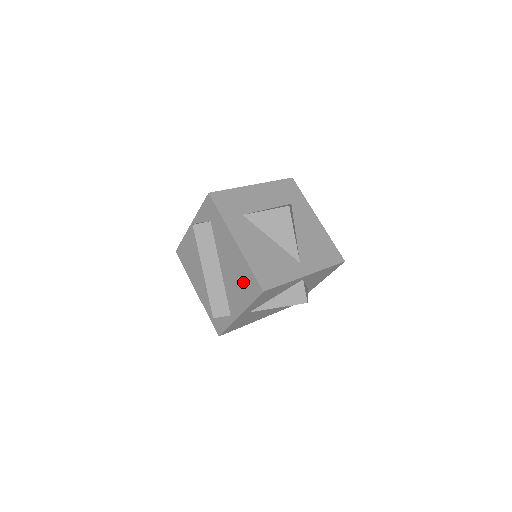
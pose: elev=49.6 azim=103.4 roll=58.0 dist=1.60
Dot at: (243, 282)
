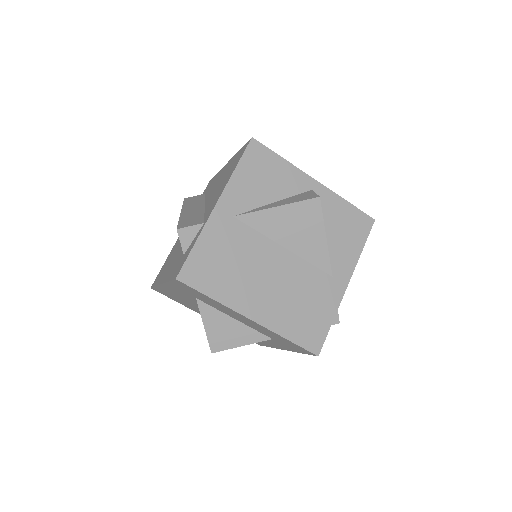
Dot at: (229, 170)
